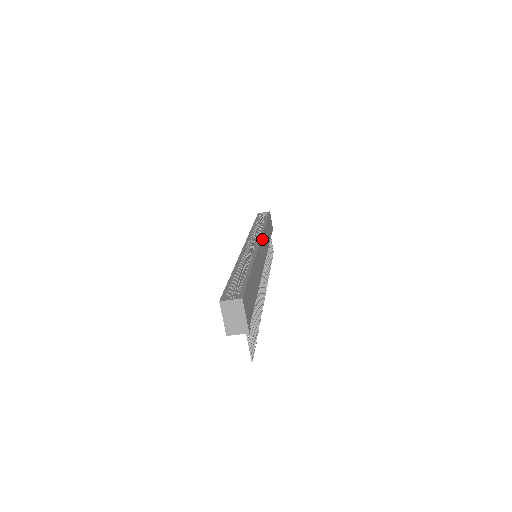
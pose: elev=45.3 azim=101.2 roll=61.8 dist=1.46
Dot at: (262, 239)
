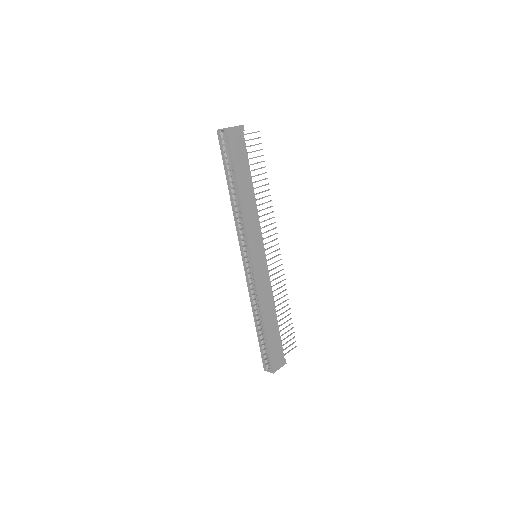
Dot at: (250, 246)
